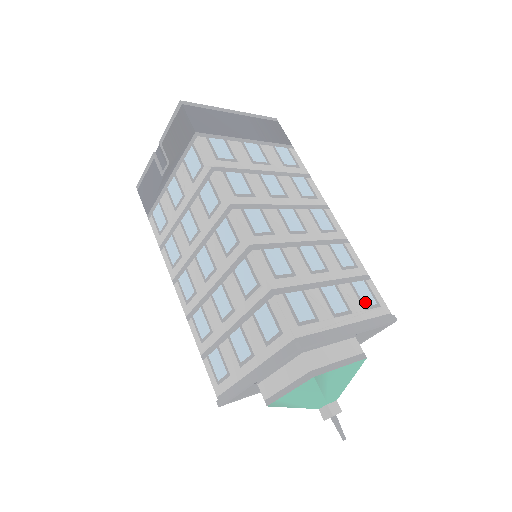
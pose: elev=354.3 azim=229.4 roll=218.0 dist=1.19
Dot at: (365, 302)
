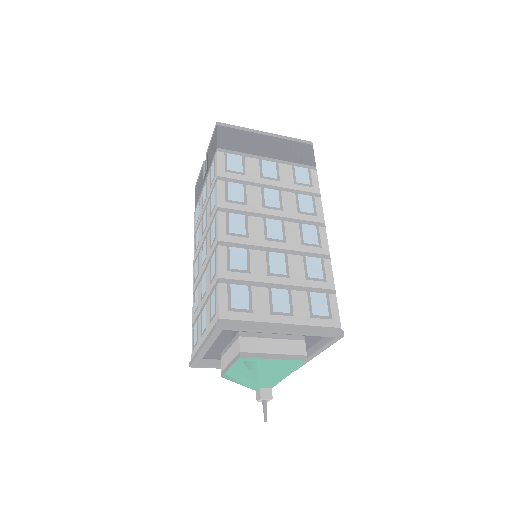
Dot at: (315, 311)
